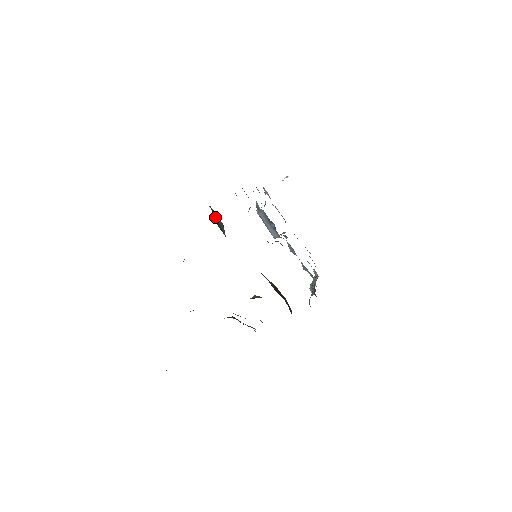
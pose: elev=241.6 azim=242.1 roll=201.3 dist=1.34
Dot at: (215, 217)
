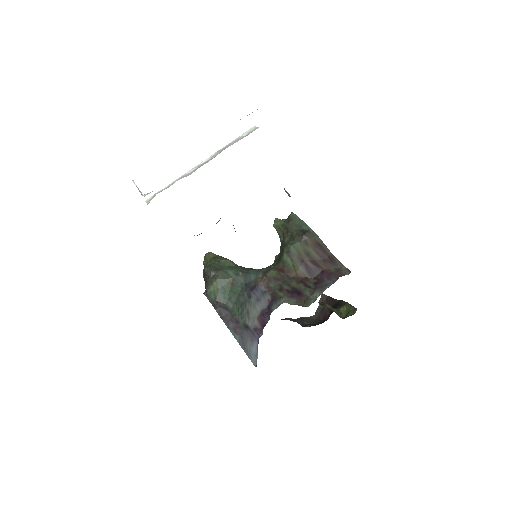
Dot at: (212, 287)
